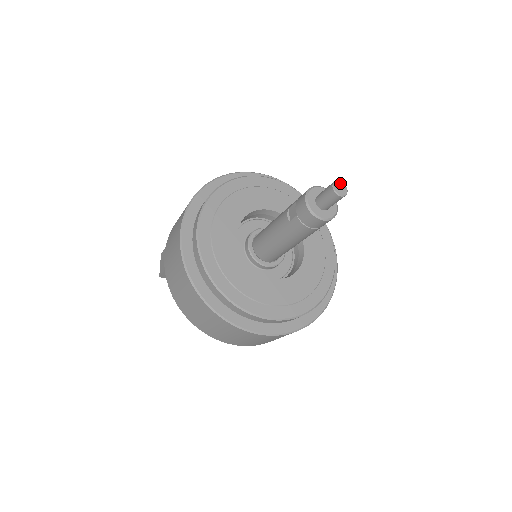
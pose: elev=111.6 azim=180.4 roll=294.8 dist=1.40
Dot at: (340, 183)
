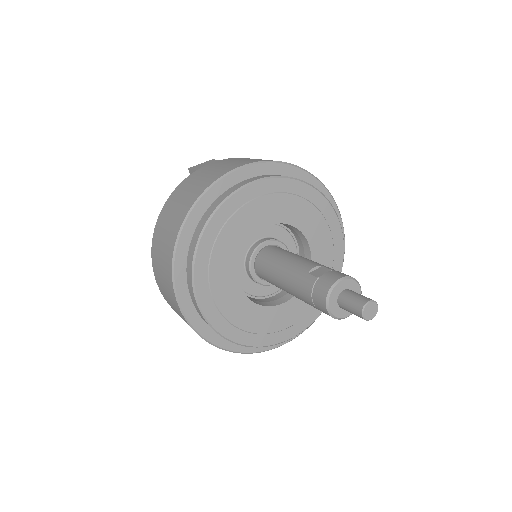
Dot at: (376, 308)
